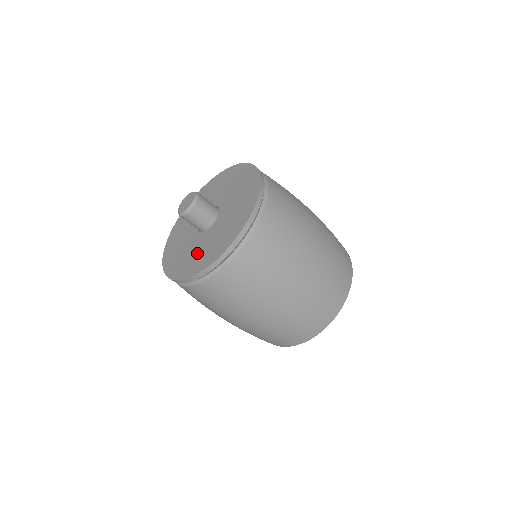
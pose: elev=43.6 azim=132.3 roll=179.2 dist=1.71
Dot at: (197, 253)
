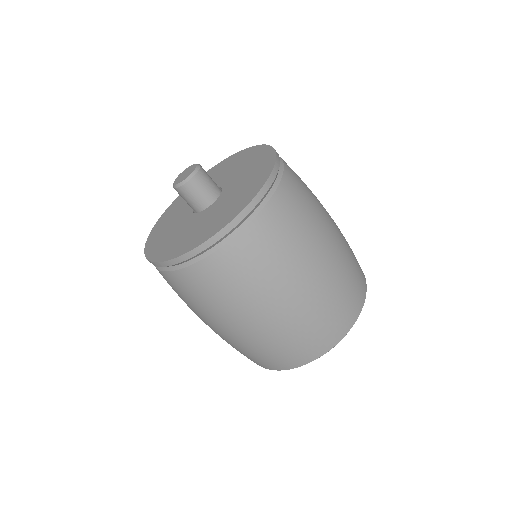
Dot at: (186, 234)
